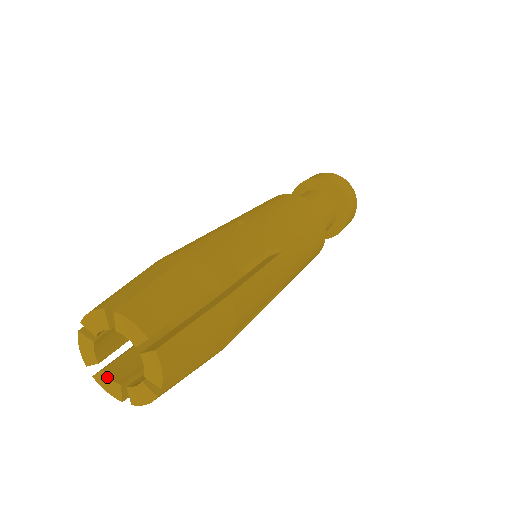
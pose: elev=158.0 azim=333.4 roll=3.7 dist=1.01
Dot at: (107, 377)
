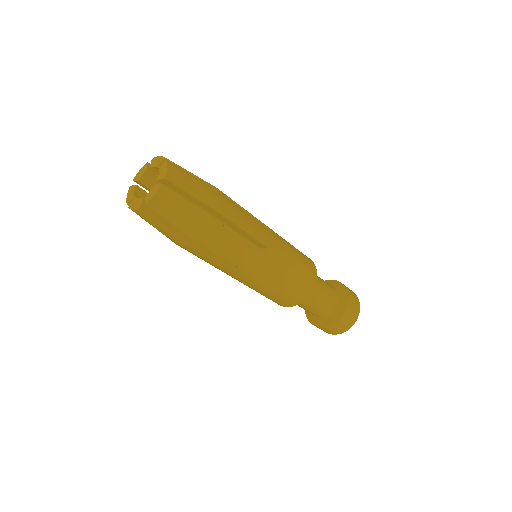
Dot at: (137, 199)
